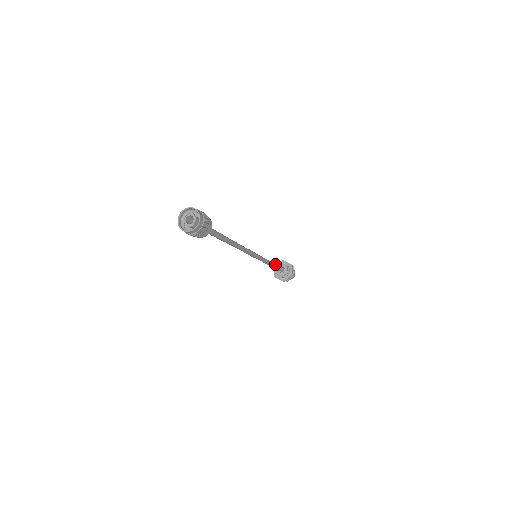
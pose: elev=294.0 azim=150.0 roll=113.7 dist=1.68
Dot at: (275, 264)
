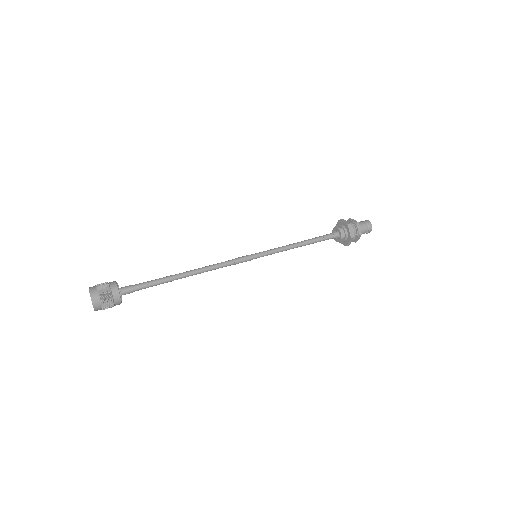
Dot at: (311, 240)
